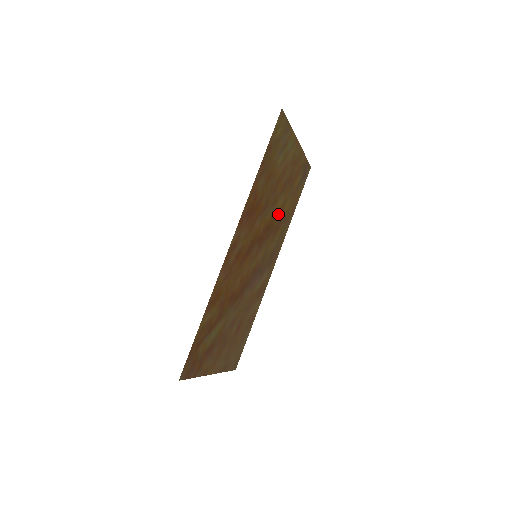
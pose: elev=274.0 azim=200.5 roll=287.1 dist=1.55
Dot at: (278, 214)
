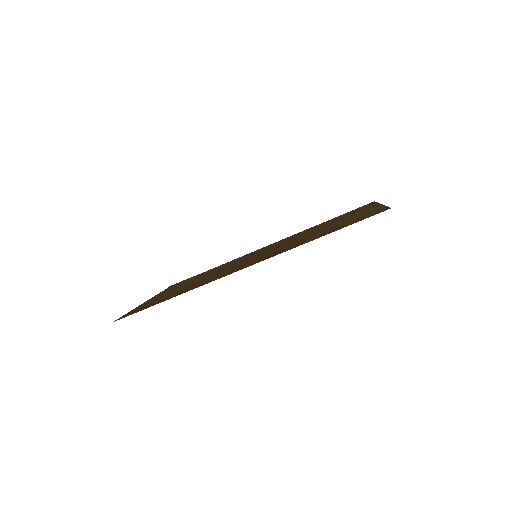
Dot at: (306, 233)
